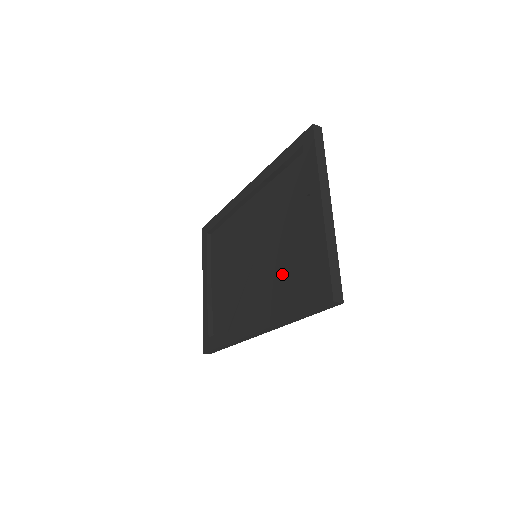
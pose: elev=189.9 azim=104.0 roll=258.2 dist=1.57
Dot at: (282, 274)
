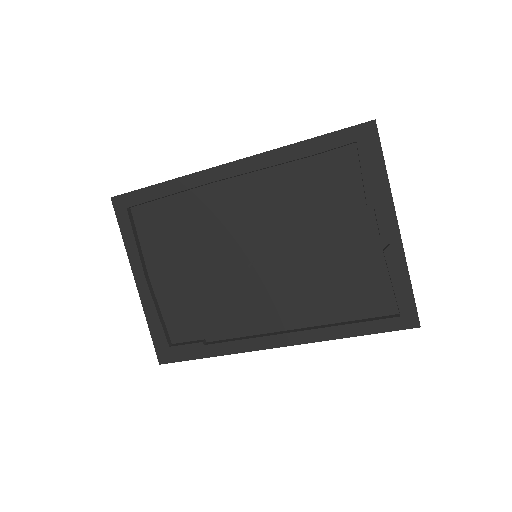
Dot at: (317, 285)
